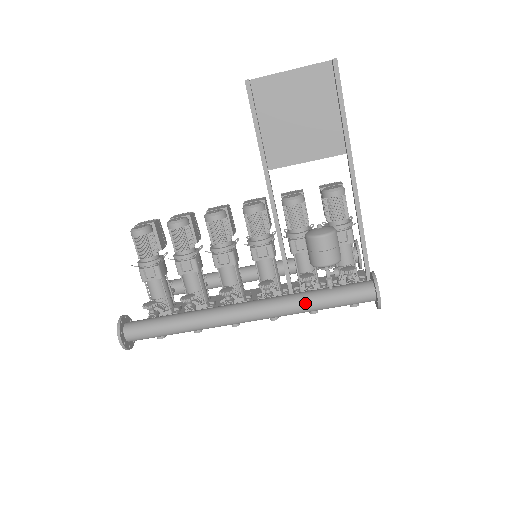
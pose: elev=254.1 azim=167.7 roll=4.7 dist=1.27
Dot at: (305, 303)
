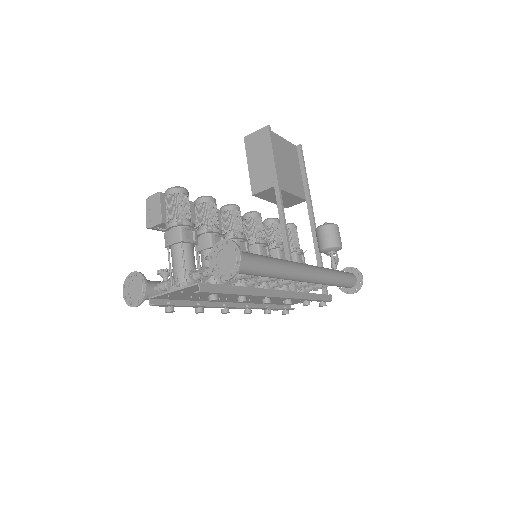
Dot at: (333, 272)
